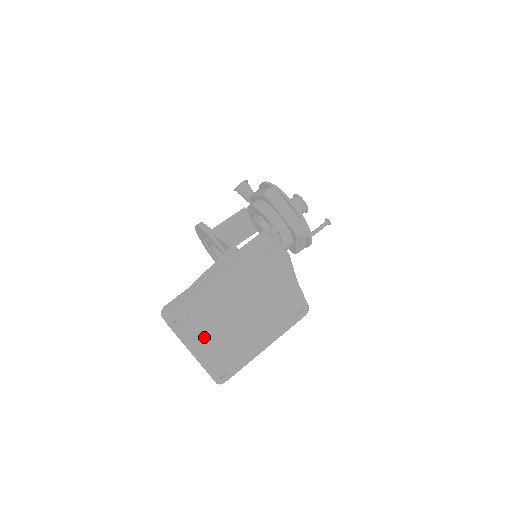
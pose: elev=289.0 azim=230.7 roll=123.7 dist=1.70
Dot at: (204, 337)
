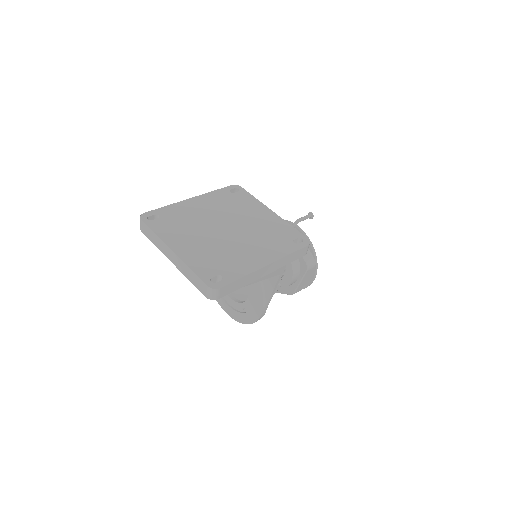
Dot at: (181, 237)
